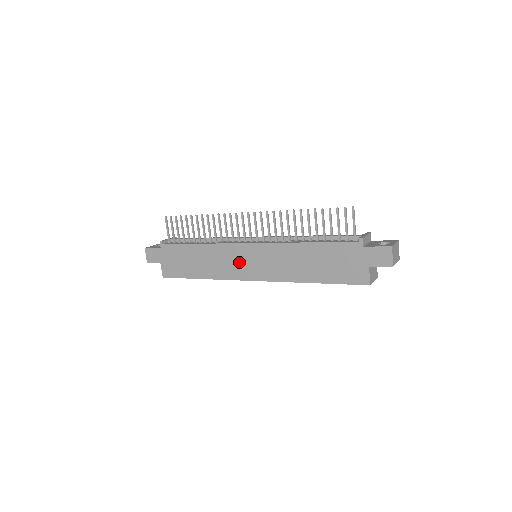
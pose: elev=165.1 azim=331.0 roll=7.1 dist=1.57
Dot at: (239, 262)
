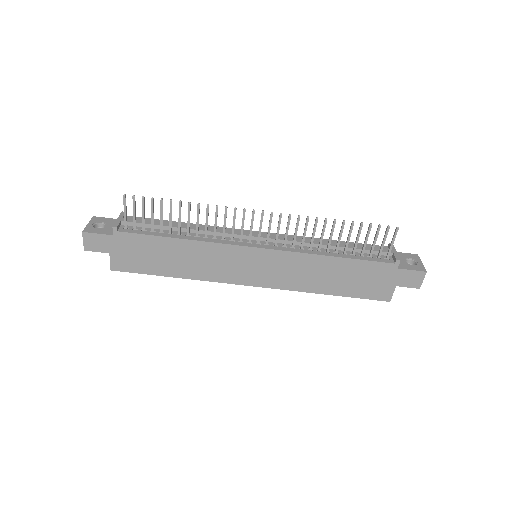
Dot at: (239, 266)
